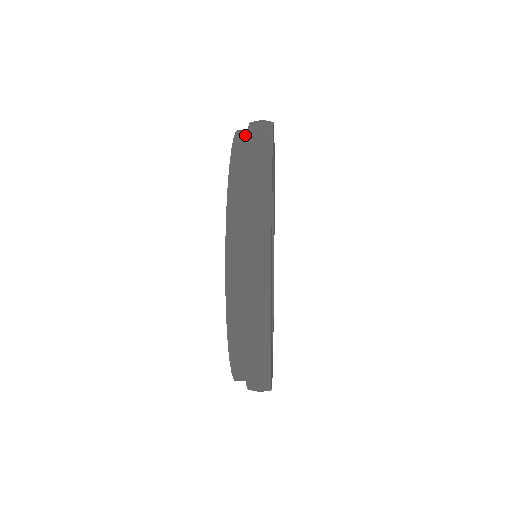
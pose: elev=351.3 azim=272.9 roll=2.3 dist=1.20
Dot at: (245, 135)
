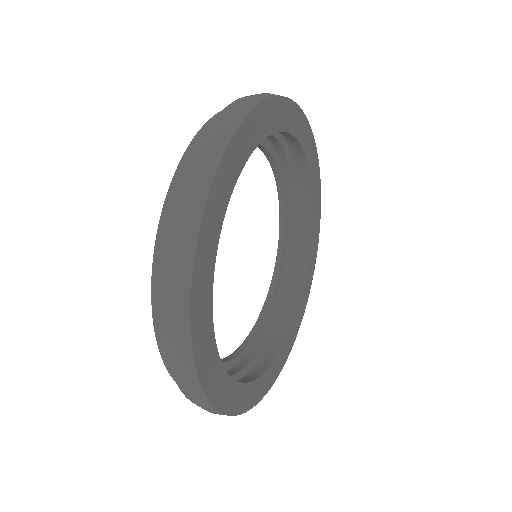
Dot at: occluded
